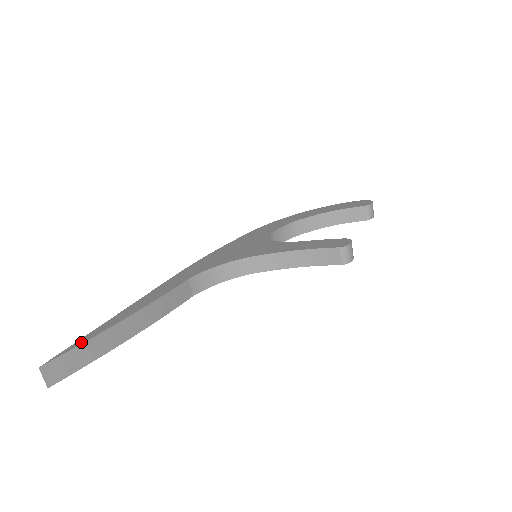
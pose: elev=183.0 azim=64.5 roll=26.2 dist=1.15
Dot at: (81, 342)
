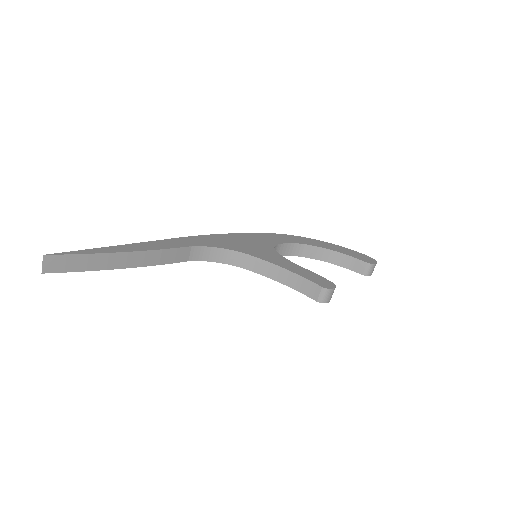
Dot at: (84, 252)
